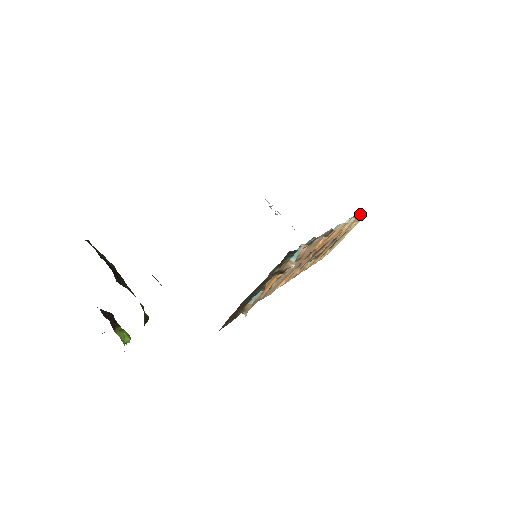
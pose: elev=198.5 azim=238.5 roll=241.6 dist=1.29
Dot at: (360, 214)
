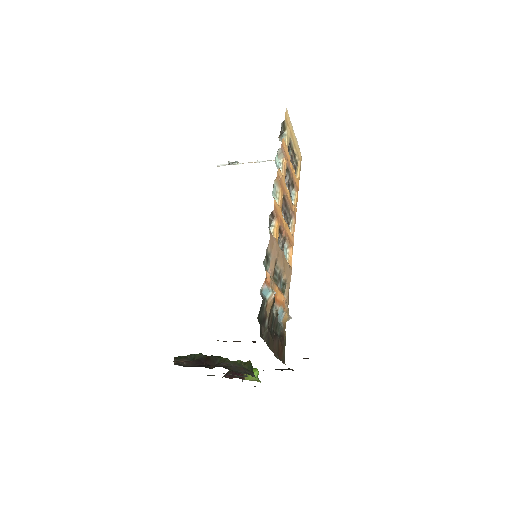
Dot at: occluded
